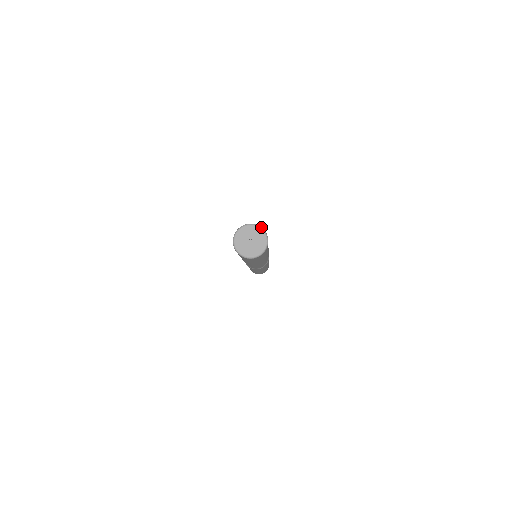
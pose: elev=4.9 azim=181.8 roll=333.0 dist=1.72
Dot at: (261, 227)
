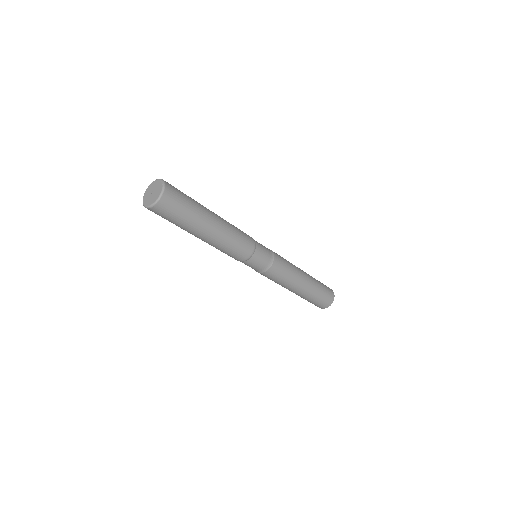
Dot at: (158, 179)
